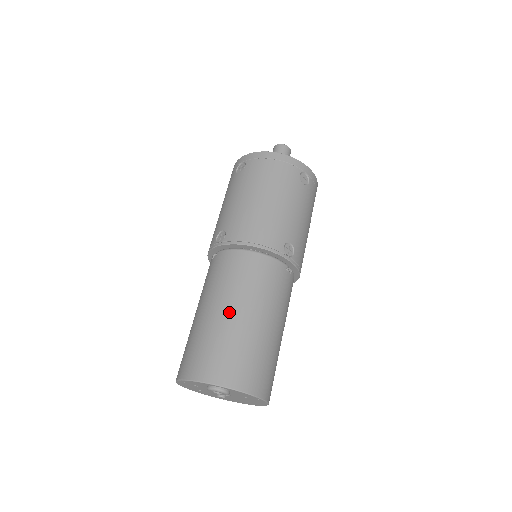
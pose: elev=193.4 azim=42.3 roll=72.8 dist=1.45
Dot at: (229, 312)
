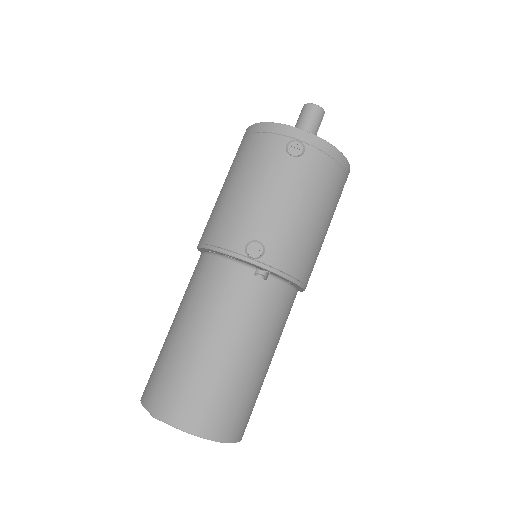
Dot at: (177, 328)
